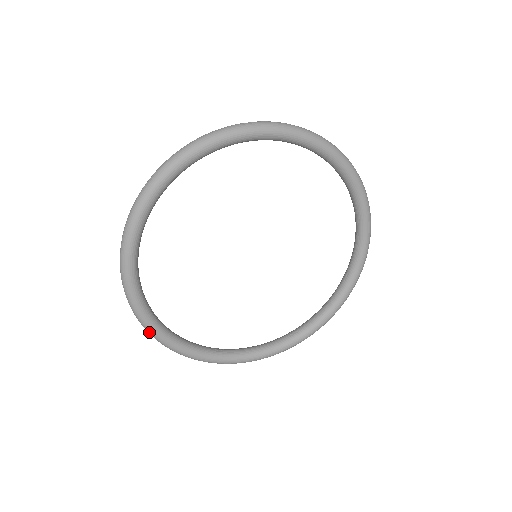
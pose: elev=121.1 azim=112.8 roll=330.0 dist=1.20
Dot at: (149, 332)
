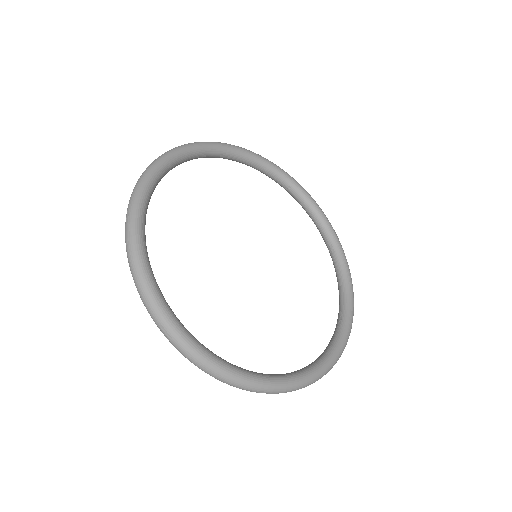
Dot at: (224, 376)
